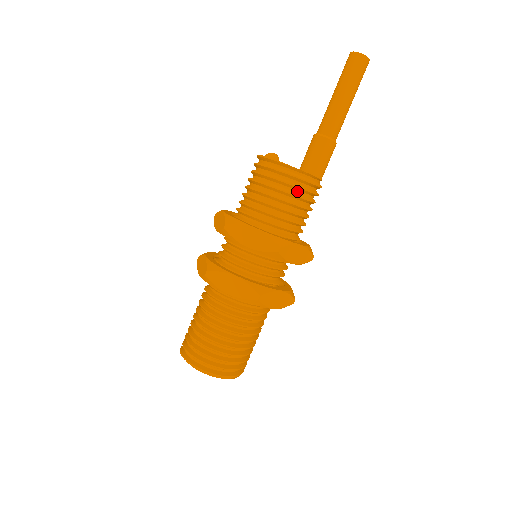
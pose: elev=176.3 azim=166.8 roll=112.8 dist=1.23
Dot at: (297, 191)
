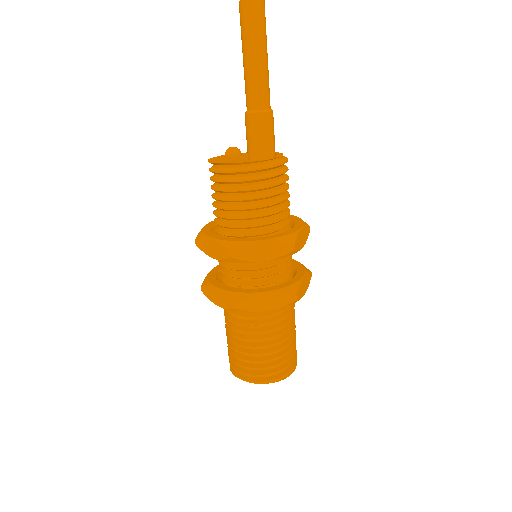
Dot at: (239, 184)
